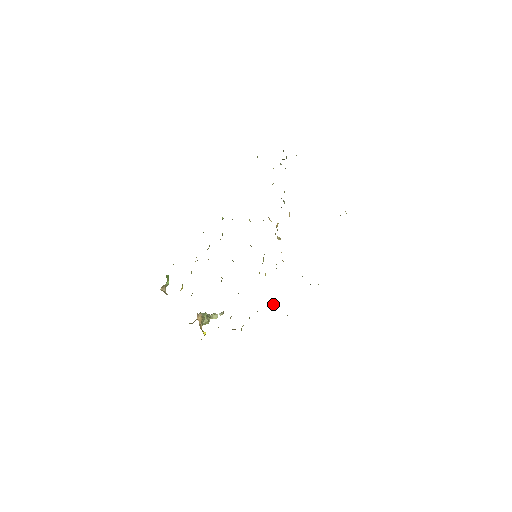
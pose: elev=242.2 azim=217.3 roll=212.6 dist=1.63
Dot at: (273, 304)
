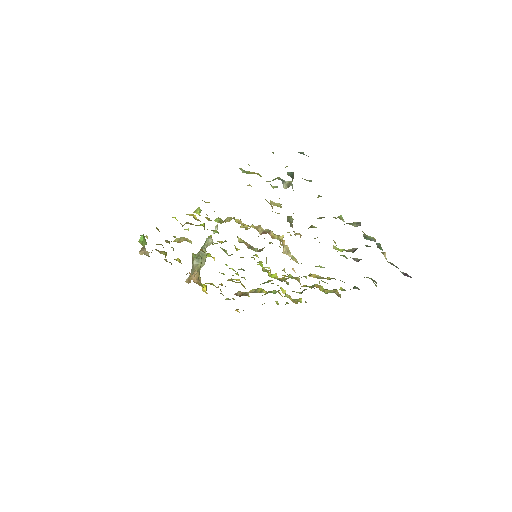
Dot at: (283, 289)
